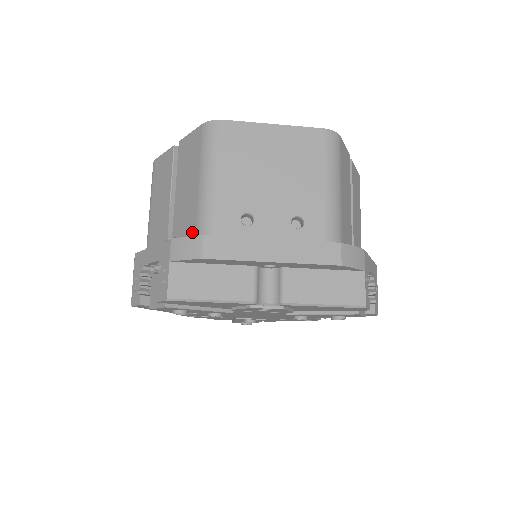
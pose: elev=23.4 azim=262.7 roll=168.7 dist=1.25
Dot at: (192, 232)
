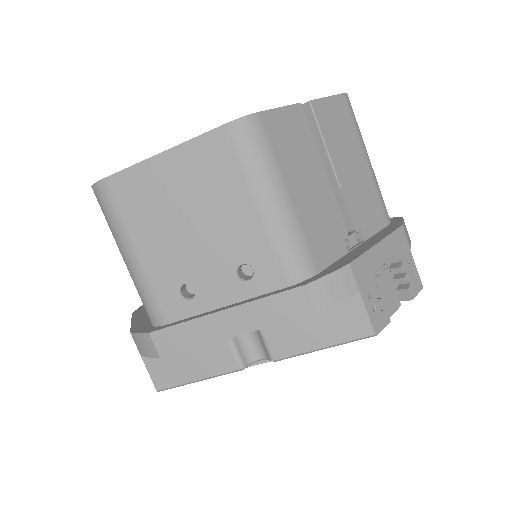
Dot at: occluded
